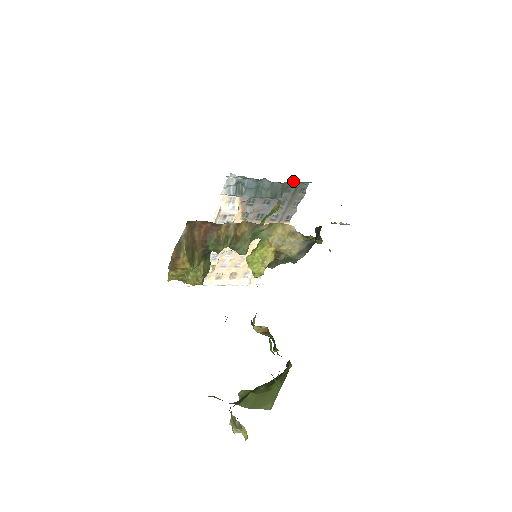
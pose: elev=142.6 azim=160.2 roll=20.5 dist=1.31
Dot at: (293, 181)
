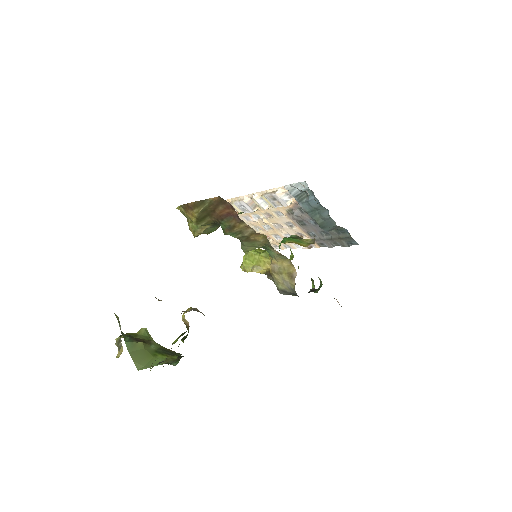
Dot at: occluded
